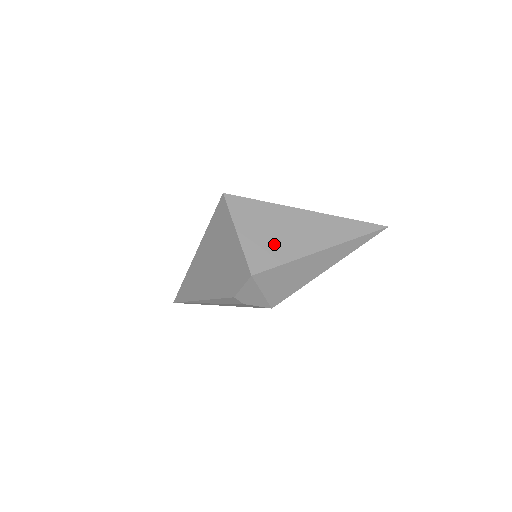
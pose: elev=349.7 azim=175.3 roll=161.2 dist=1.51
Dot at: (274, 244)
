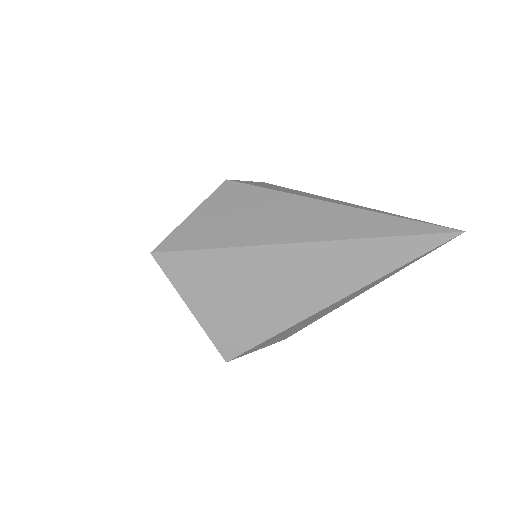
Dot at: (249, 313)
